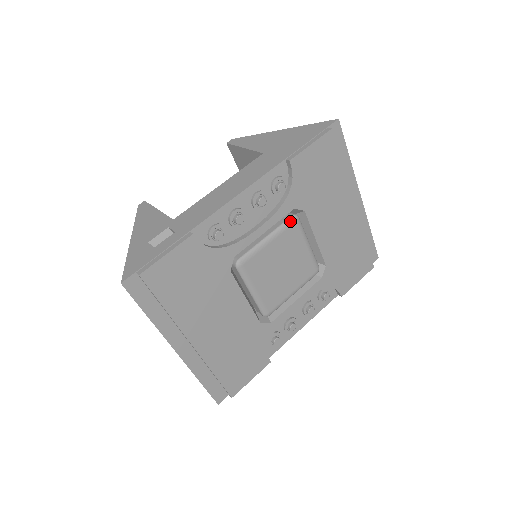
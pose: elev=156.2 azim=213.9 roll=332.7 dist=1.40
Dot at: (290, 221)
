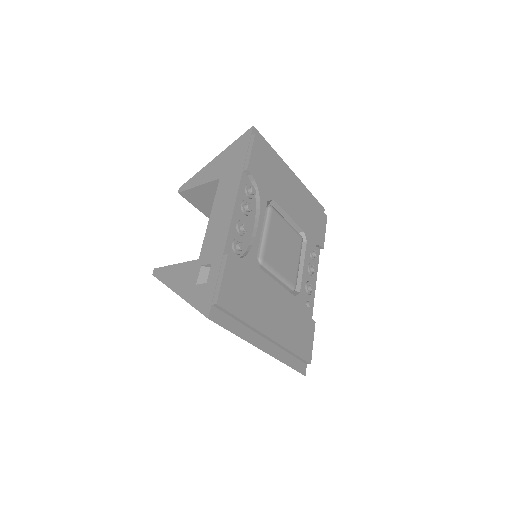
Dot at: (270, 212)
